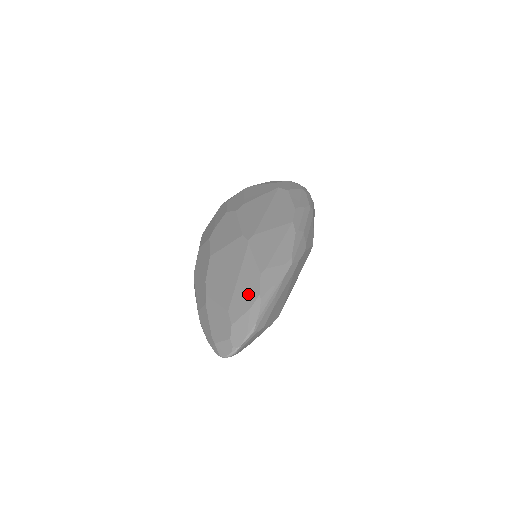
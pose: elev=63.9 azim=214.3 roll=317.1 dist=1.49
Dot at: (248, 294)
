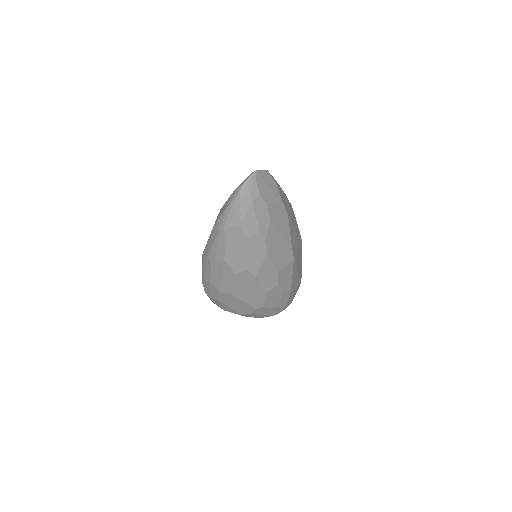
Dot at: occluded
